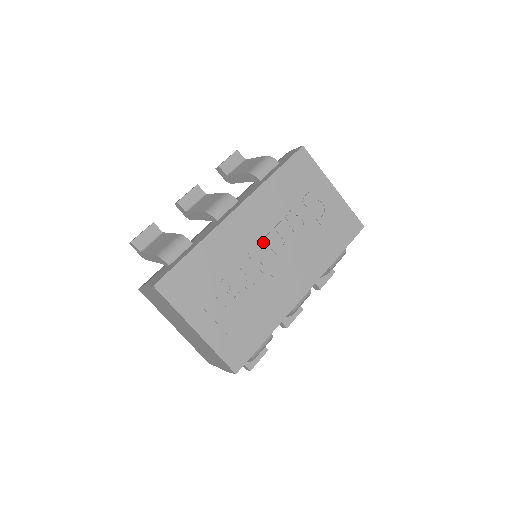
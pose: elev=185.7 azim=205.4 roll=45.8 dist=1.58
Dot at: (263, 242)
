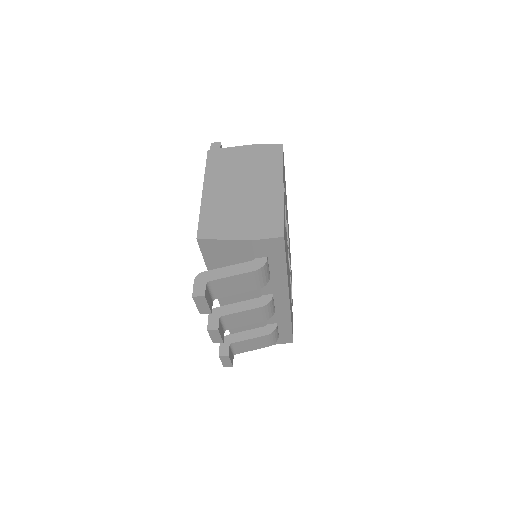
Dot at: occluded
